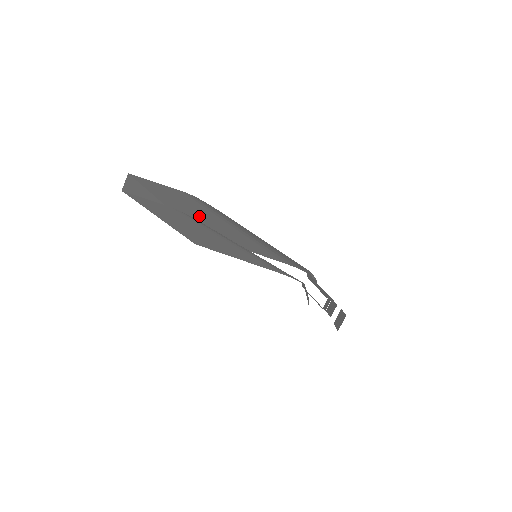
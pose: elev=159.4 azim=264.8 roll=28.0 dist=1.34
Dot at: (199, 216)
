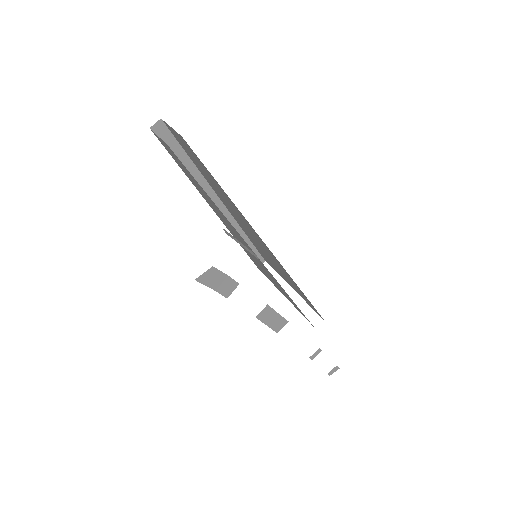
Dot at: (226, 200)
